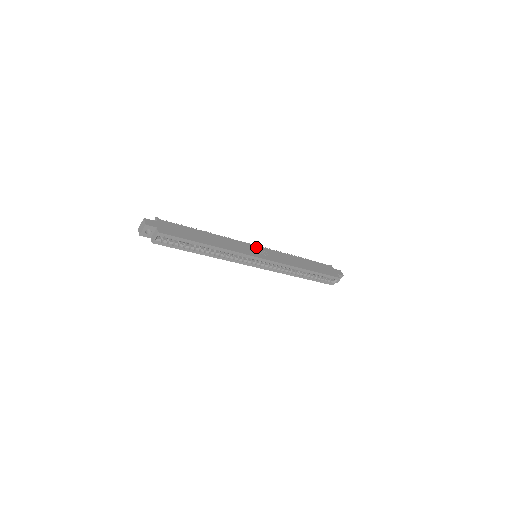
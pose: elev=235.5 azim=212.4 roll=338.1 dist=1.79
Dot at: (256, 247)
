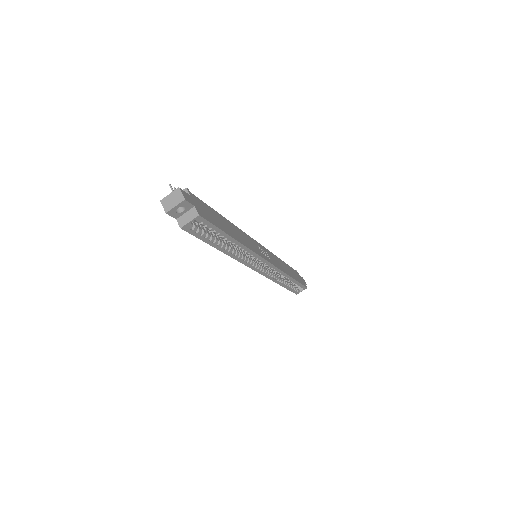
Dot at: (259, 245)
